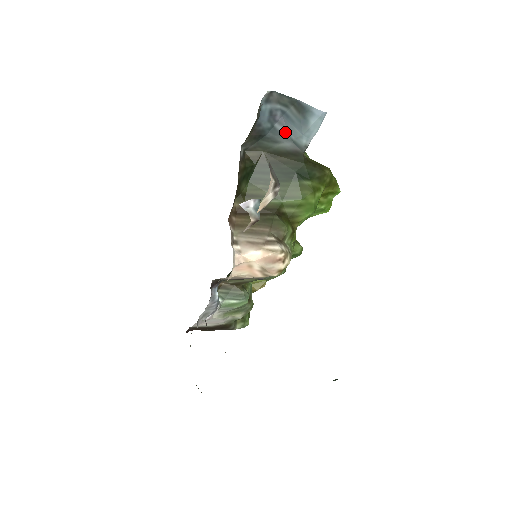
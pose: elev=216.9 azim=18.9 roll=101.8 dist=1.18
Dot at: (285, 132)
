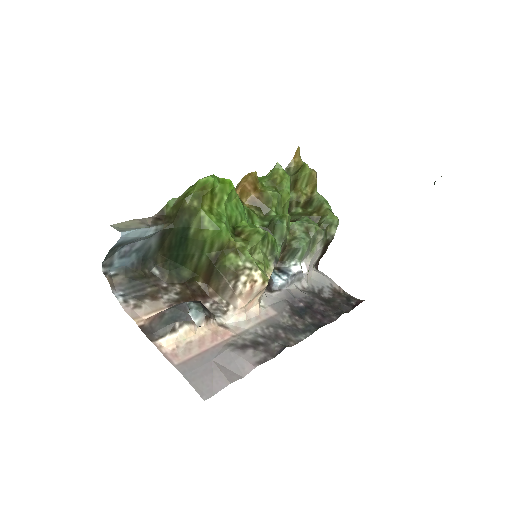
Dot at: (141, 242)
